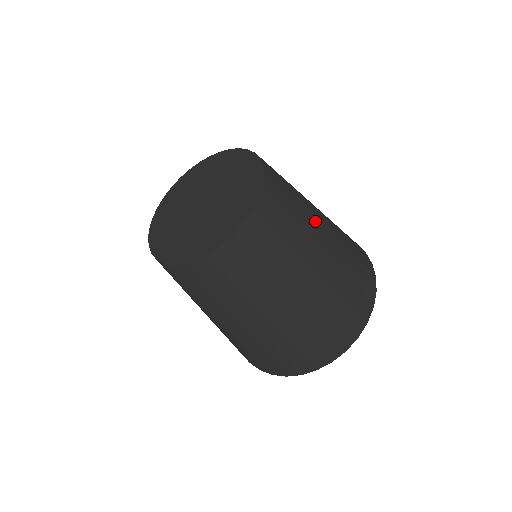
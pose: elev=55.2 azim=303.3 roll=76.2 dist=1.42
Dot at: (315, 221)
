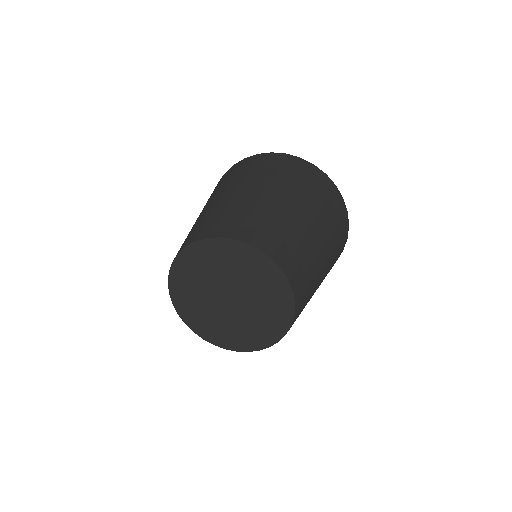
Dot at: (272, 204)
